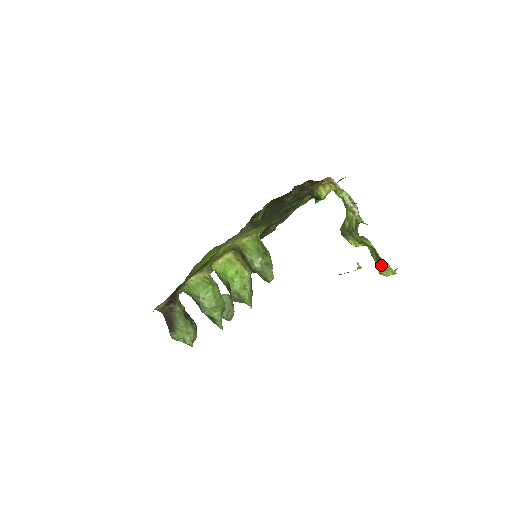
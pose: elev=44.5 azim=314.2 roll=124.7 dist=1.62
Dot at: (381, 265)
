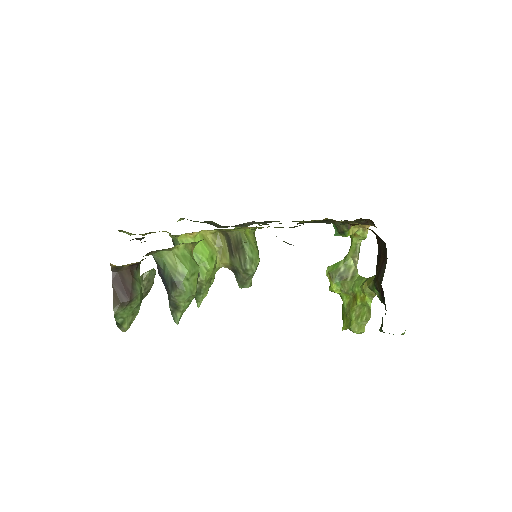
Dot at: (360, 323)
